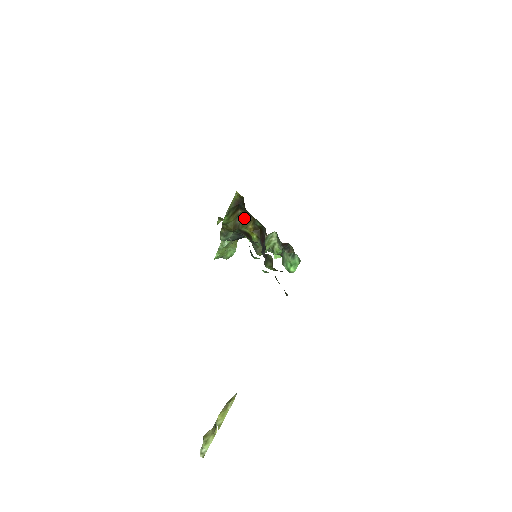
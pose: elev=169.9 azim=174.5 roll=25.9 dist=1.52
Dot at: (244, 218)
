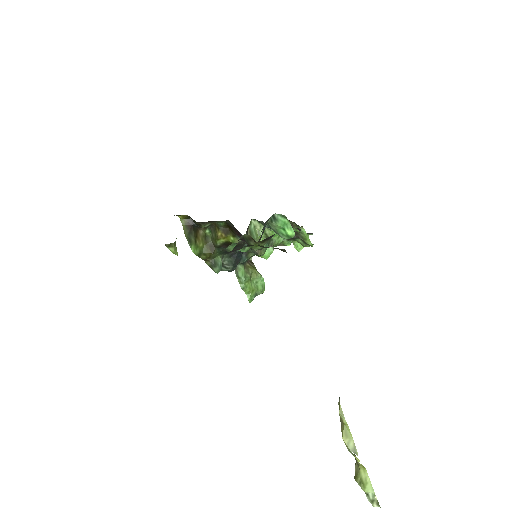
Dot at: (211, 233)
